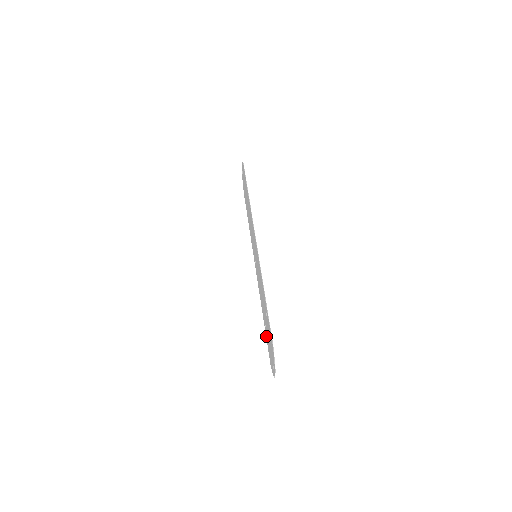
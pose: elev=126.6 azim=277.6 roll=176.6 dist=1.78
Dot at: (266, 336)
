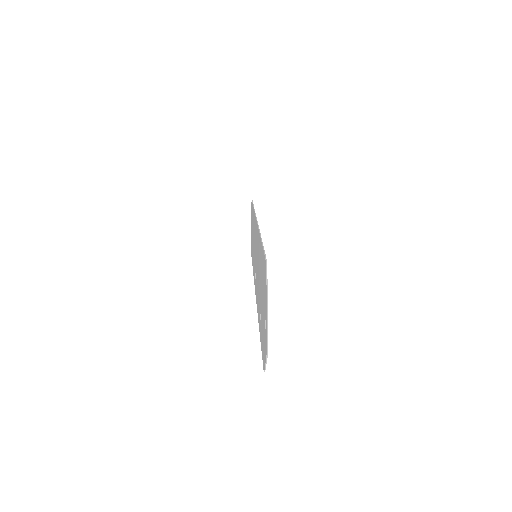
Dot at: (260, 335)
